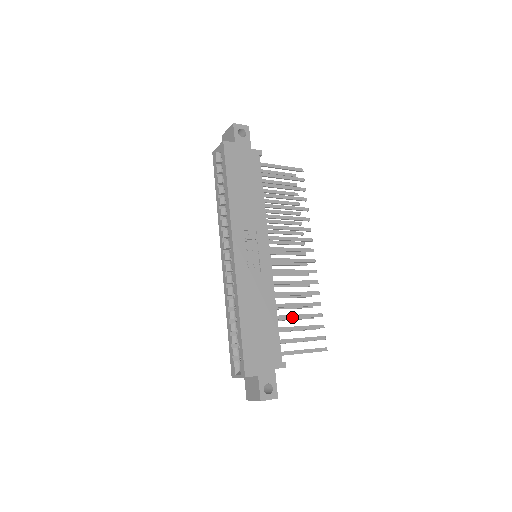
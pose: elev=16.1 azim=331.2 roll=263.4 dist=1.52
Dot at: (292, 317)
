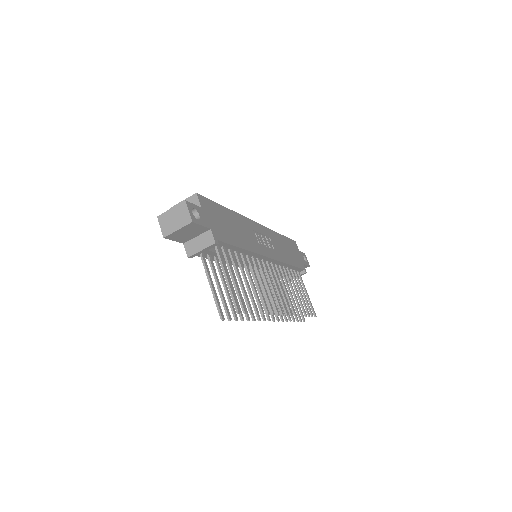
Dot at: (244, 272)
